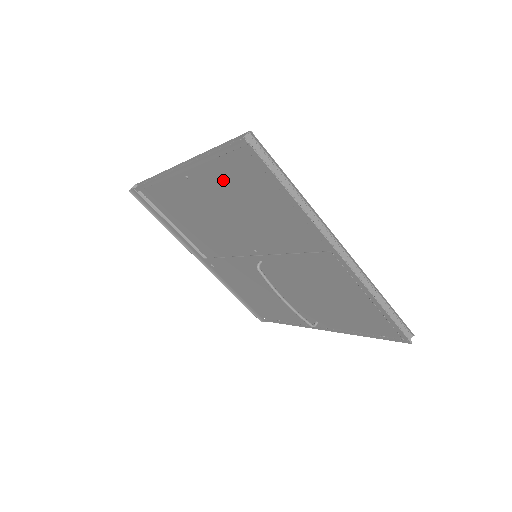
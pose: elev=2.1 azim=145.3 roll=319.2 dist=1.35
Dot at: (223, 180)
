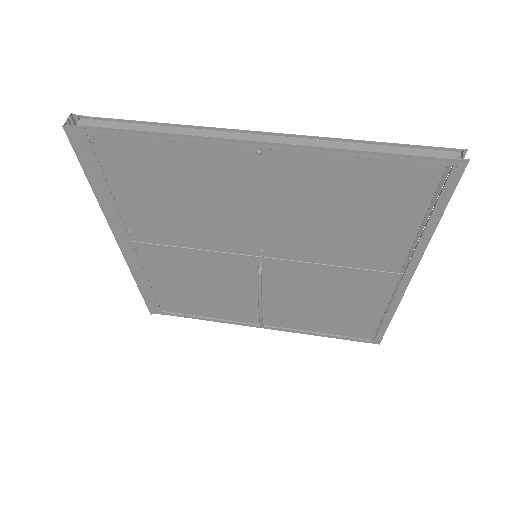
Dot at: (333, 177)
